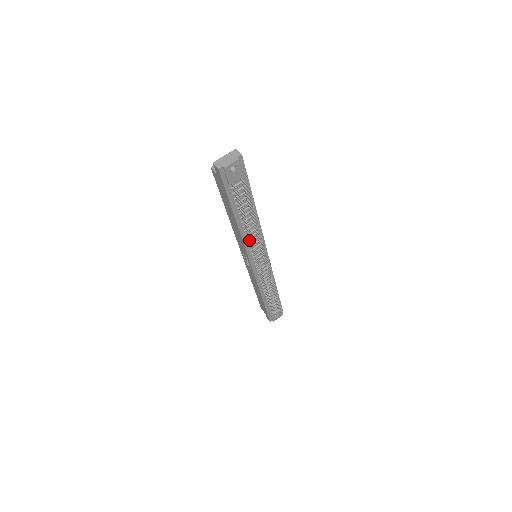
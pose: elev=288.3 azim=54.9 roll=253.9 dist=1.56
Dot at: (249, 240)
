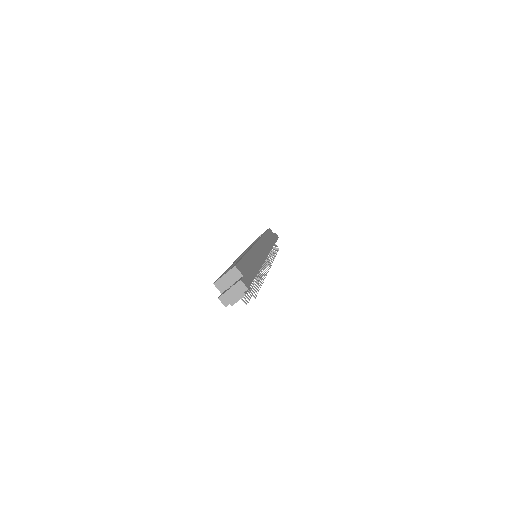
Dot at: occluded
